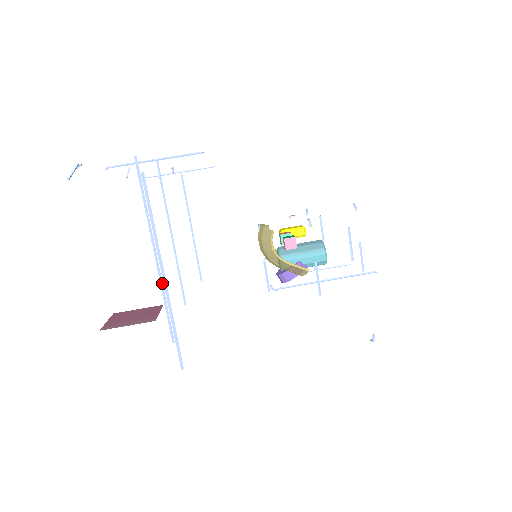
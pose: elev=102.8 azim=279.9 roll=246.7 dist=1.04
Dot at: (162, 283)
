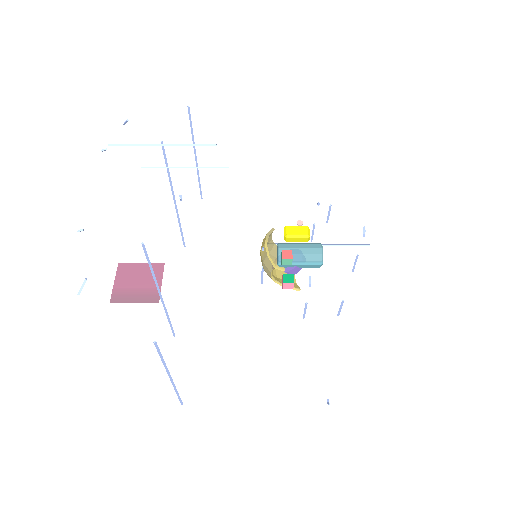
Dot at: (166, 311)
